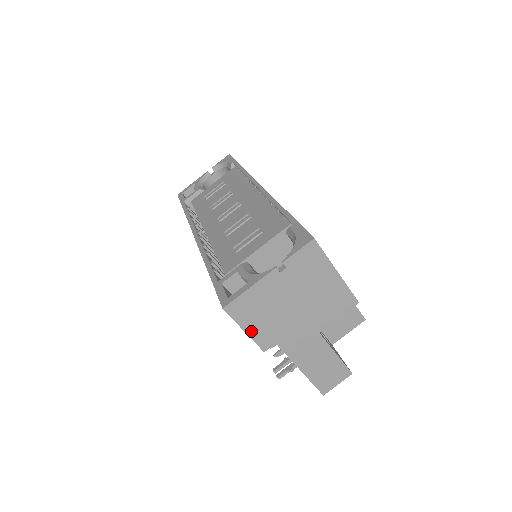
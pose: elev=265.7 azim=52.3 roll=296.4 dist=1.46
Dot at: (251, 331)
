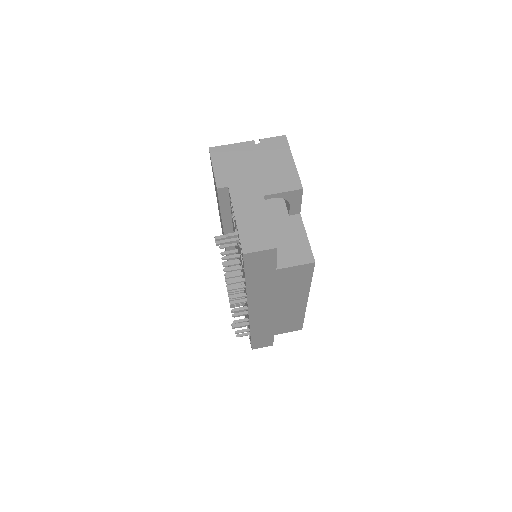
Dot at: (217, 170)
